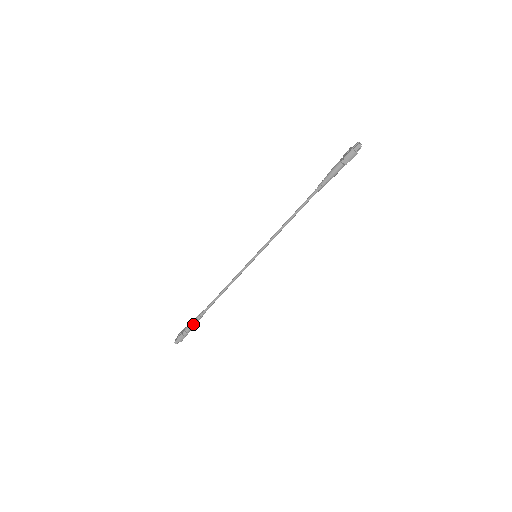
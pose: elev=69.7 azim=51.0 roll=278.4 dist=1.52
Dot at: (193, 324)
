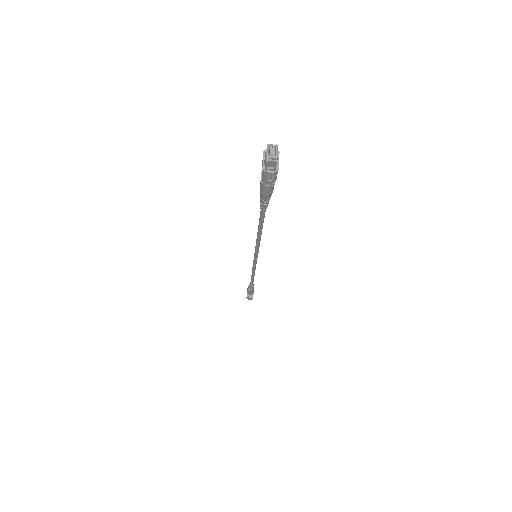
Dot at: (250, 291)
